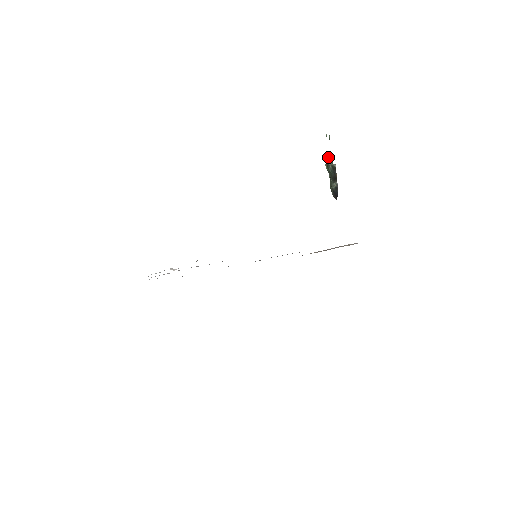
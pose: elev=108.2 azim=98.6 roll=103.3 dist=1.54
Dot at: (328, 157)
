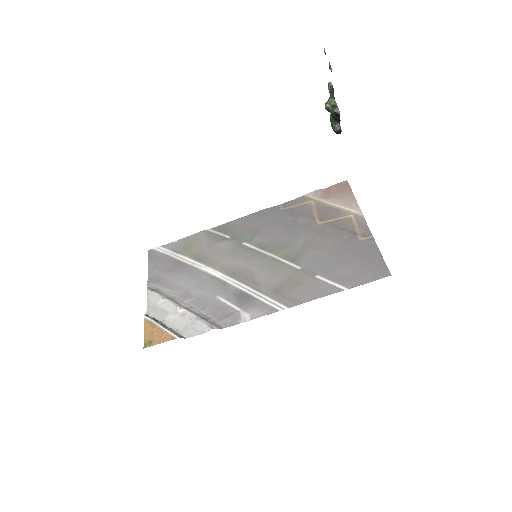
Dot at: occluded
